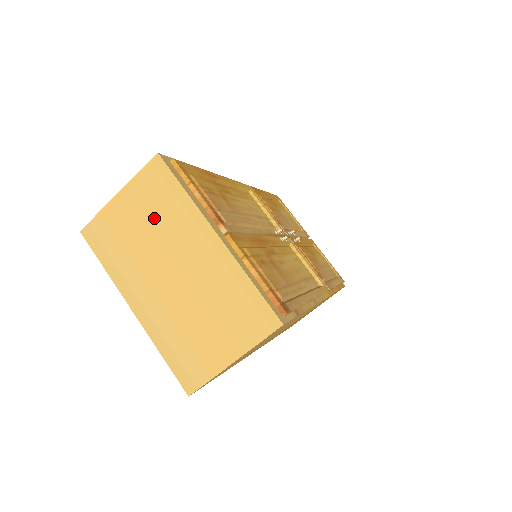
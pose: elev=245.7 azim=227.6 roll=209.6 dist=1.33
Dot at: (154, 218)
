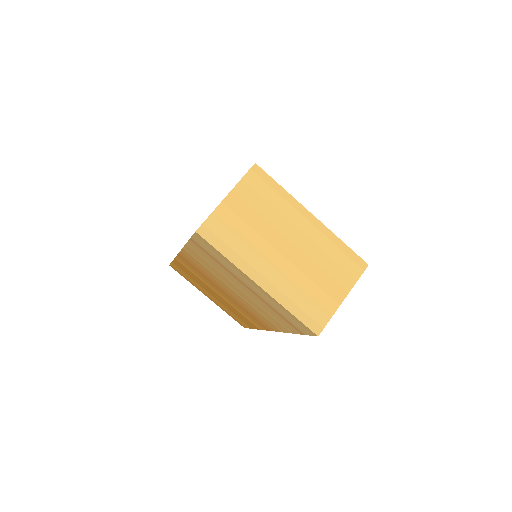
Dot at: (262, 210)
